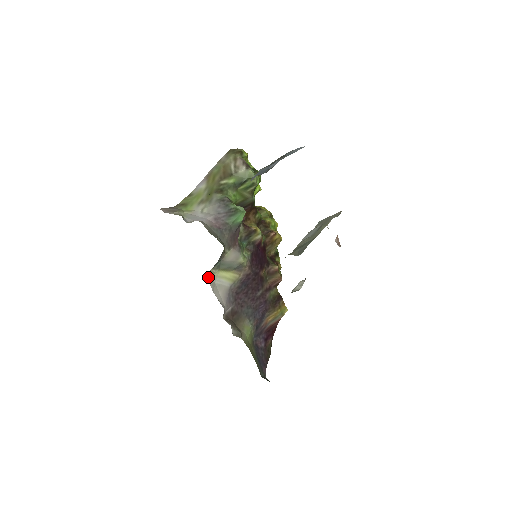
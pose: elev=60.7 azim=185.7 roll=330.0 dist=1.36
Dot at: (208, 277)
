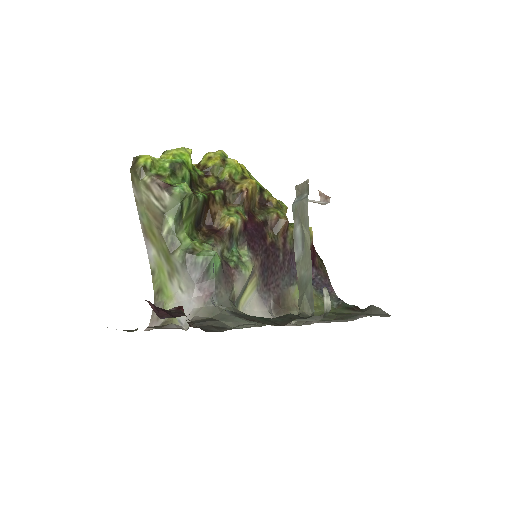
Dot at: occluded
